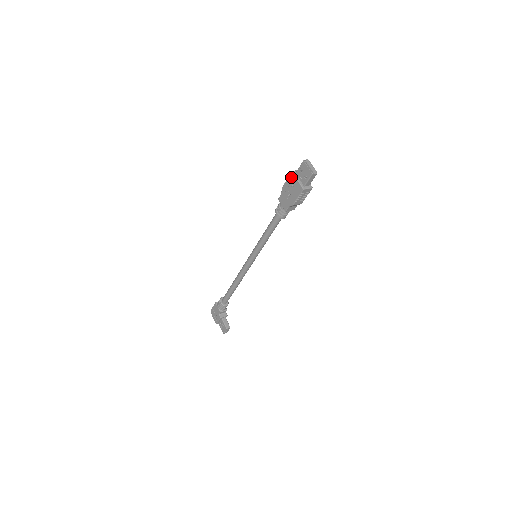
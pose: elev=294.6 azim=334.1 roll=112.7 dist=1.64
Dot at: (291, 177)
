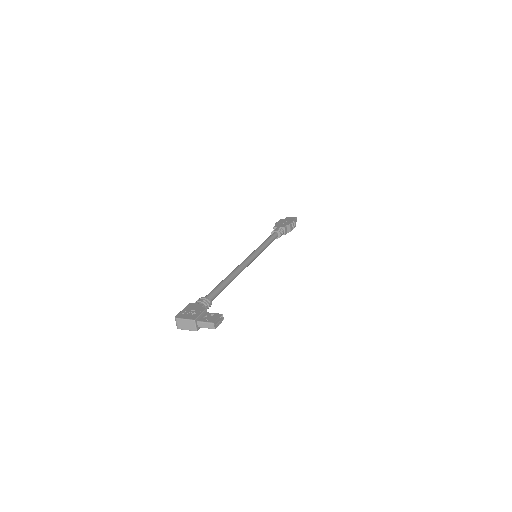
Dot at: (281, 220)
